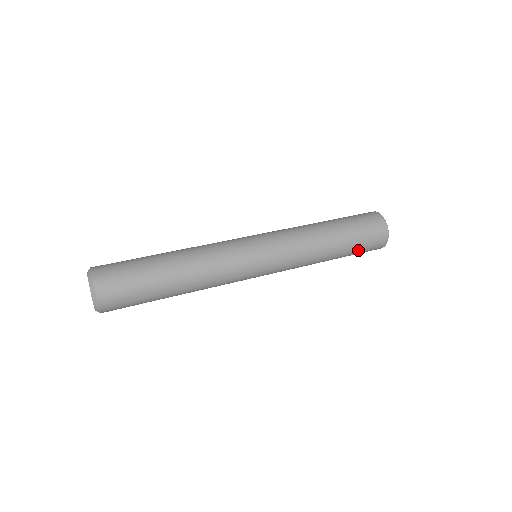
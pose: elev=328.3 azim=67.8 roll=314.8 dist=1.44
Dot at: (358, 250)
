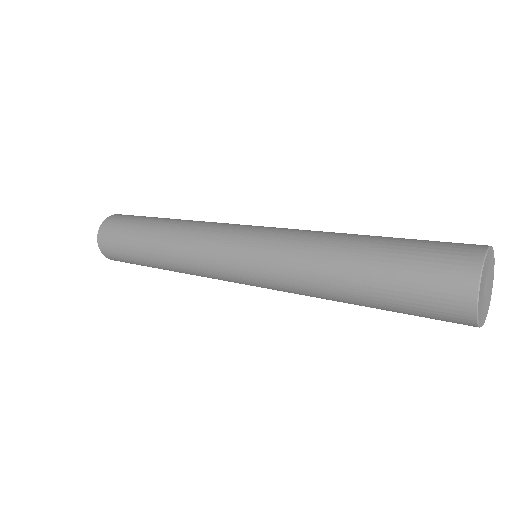
Dot at: (403, 306)
